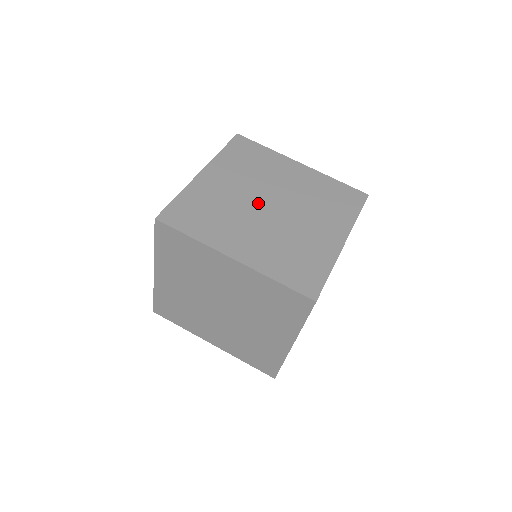
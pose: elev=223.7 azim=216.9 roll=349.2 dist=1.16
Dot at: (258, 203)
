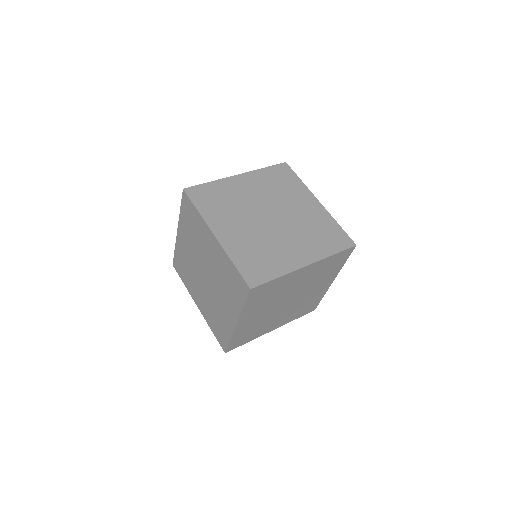
Dot at: occluded
